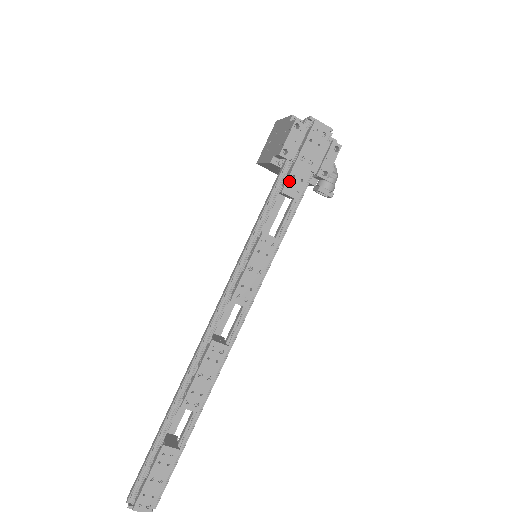
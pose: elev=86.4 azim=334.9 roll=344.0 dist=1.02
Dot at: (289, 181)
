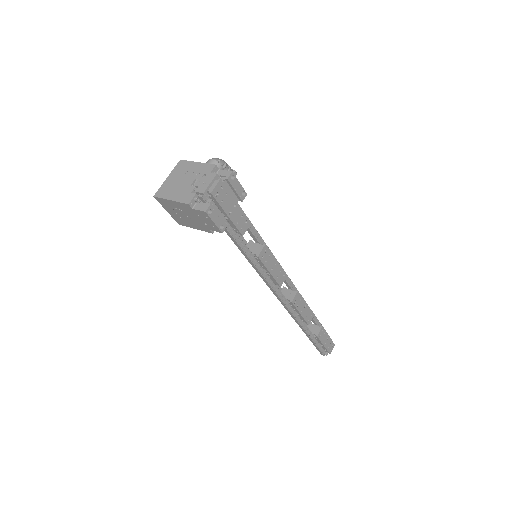
Dot at: (239, 228)
